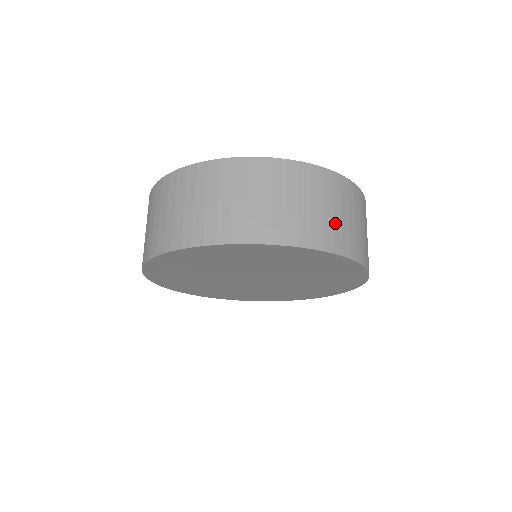
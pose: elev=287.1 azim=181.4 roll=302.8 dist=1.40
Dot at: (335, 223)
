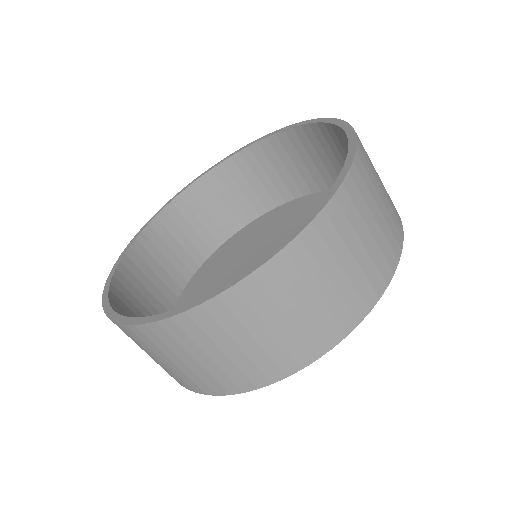
Dot at: (378, 240)
